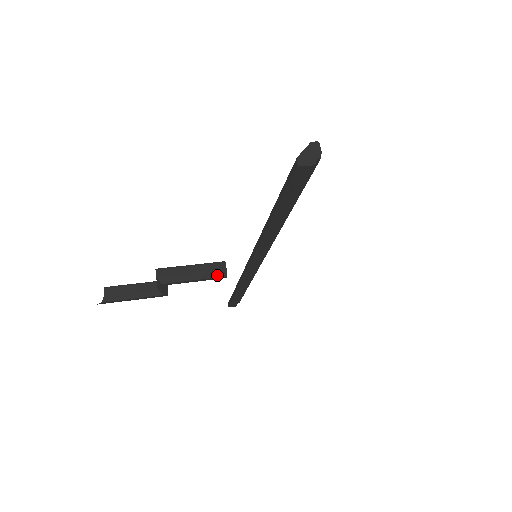
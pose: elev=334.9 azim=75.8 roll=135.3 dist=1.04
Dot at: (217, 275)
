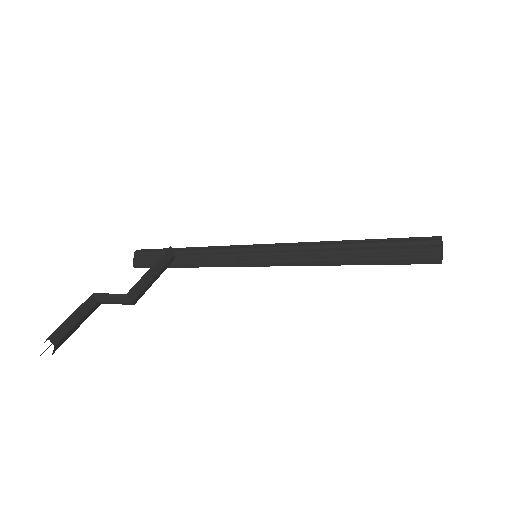
Dot at: (169, 264)
